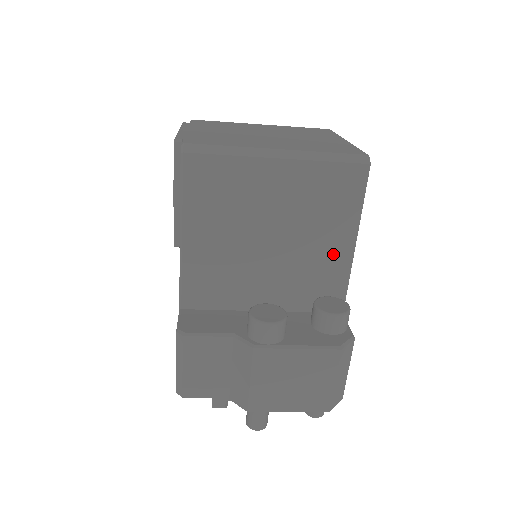
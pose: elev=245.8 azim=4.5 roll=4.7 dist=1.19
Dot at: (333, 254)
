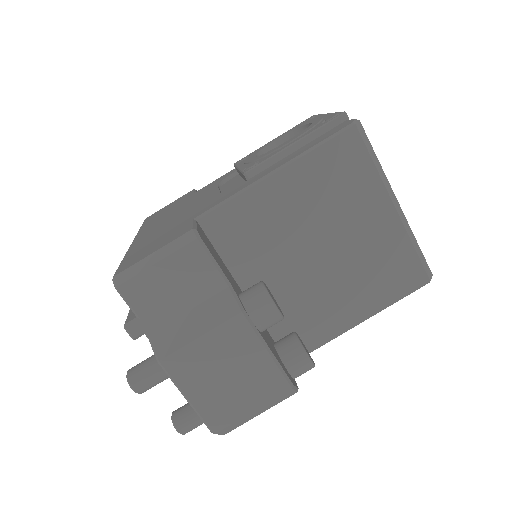
Dot at: (340, 313)
